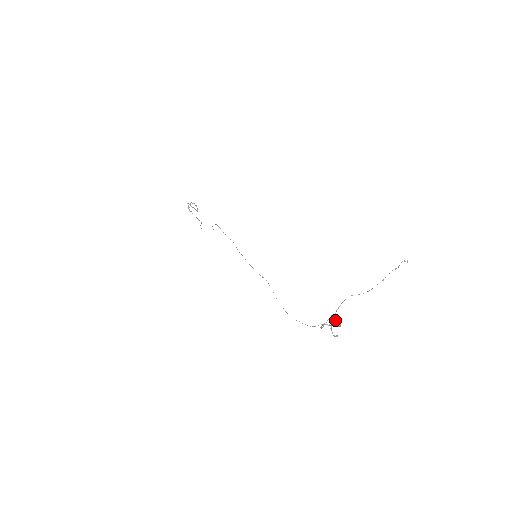
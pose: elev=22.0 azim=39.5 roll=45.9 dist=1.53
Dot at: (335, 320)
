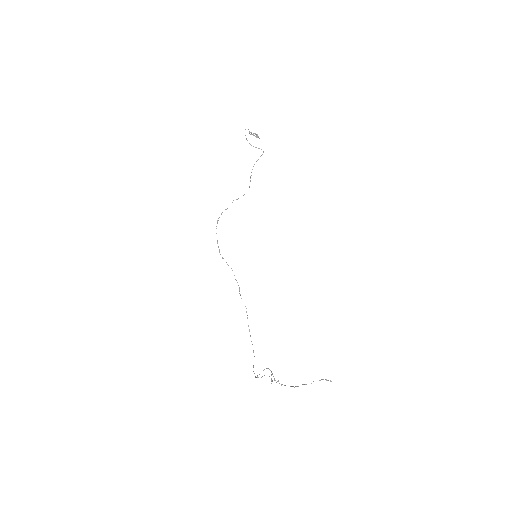
Dot at: (271, 375)
